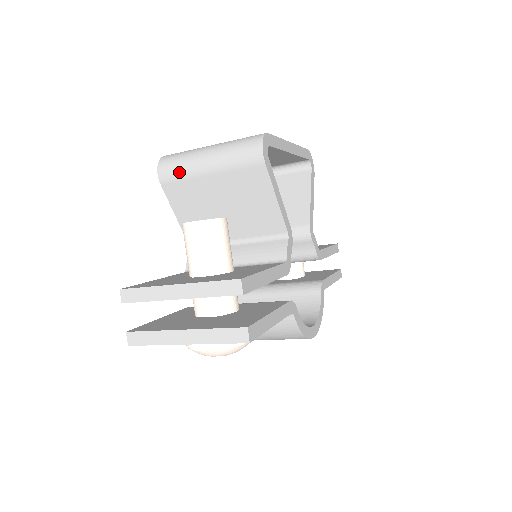
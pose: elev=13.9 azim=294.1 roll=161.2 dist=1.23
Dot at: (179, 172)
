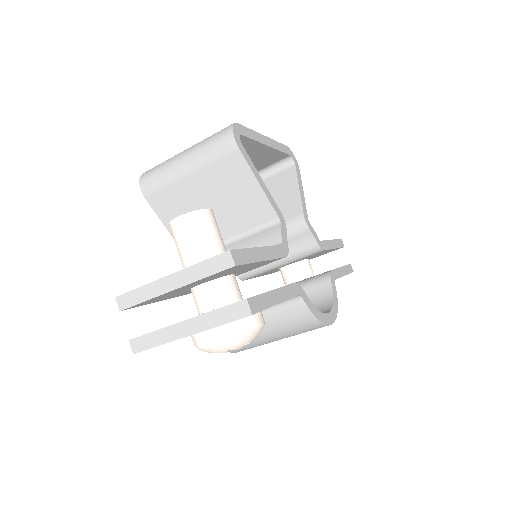
Dot at: (160, 181)
